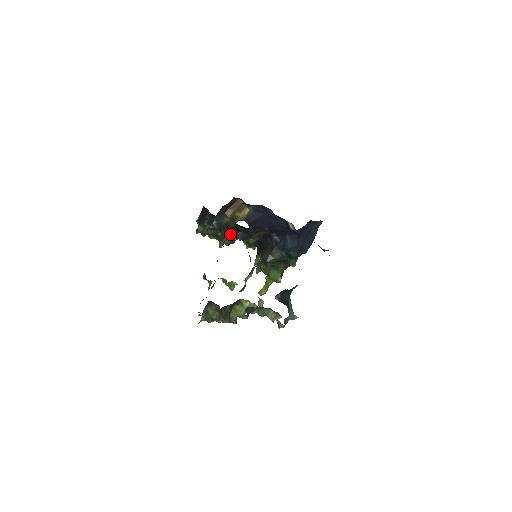
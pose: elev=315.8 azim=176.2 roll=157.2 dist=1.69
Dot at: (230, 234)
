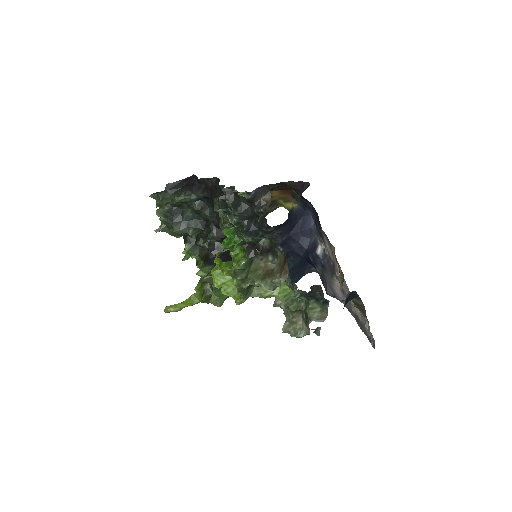
Dot at: (242, 216)
